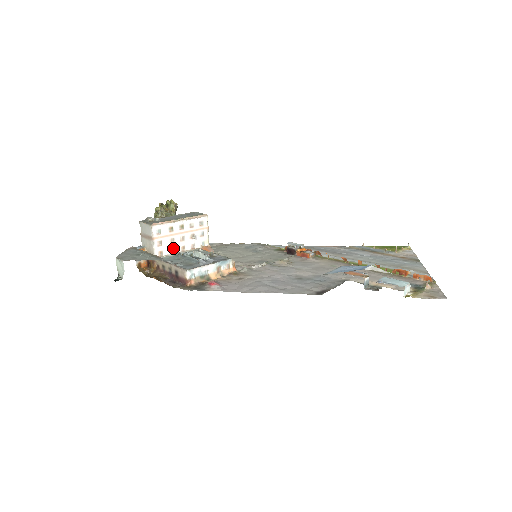
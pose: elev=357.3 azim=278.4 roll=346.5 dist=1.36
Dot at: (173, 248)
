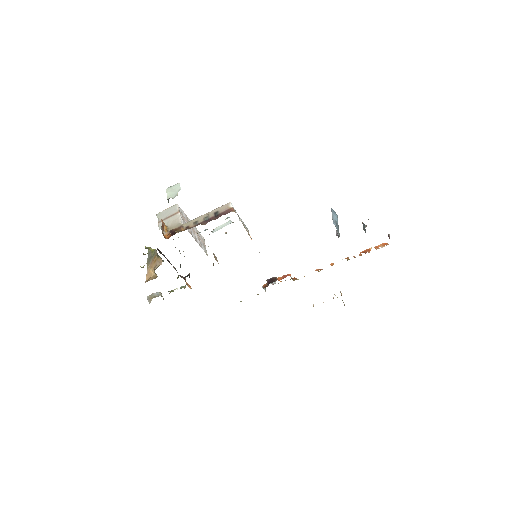
Dot at: (190, 232)
